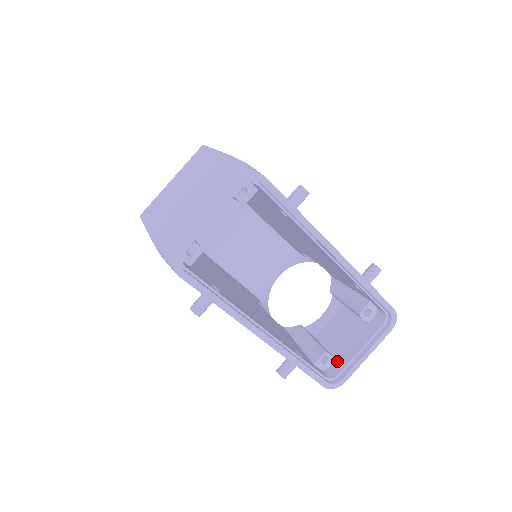
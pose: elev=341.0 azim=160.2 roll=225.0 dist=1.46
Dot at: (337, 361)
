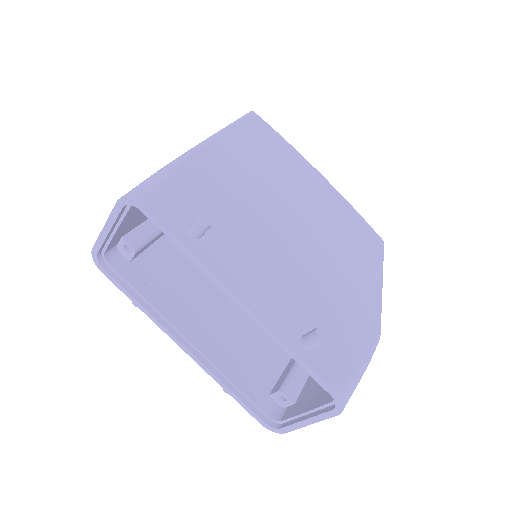
Dot at: (293, 406)
